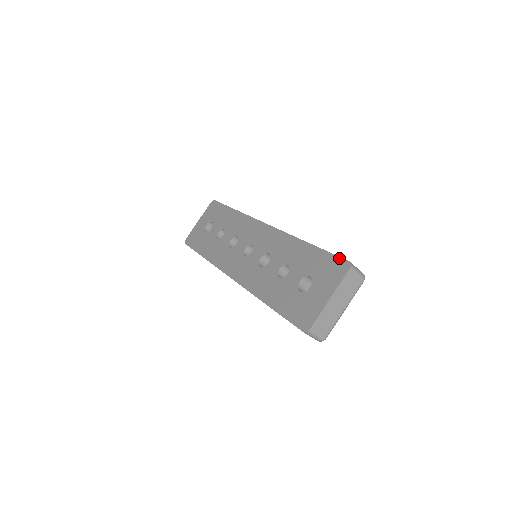
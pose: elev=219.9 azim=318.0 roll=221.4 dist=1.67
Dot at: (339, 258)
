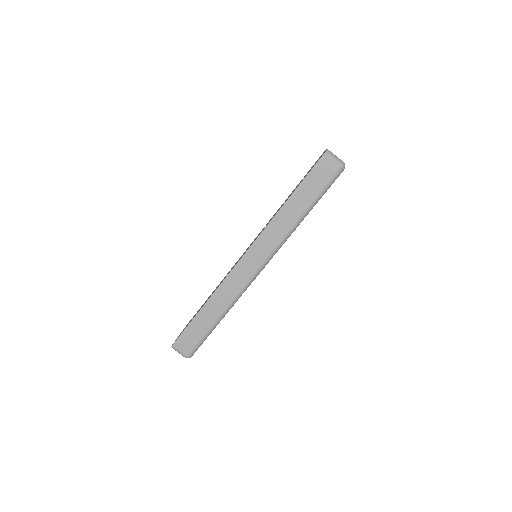
Dot at: occluded
